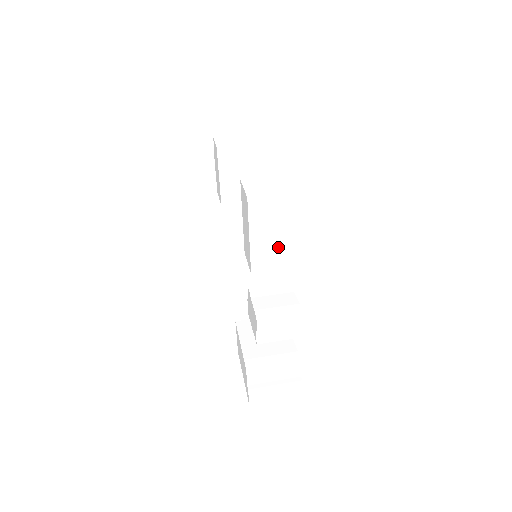
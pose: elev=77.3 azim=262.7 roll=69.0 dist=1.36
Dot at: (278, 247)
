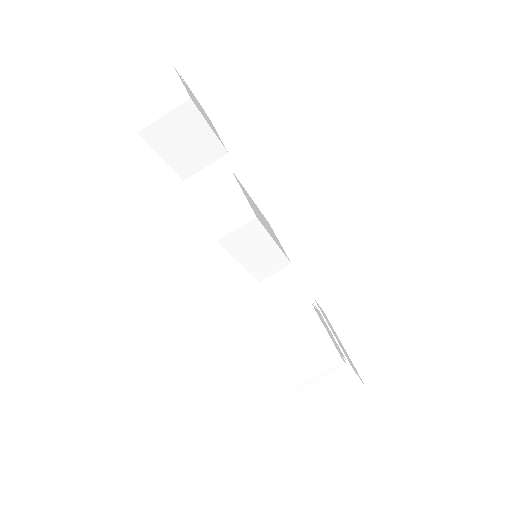
Dot at: (280, 251)
